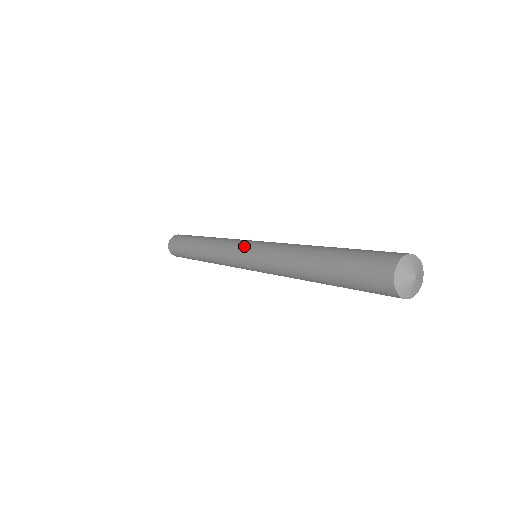
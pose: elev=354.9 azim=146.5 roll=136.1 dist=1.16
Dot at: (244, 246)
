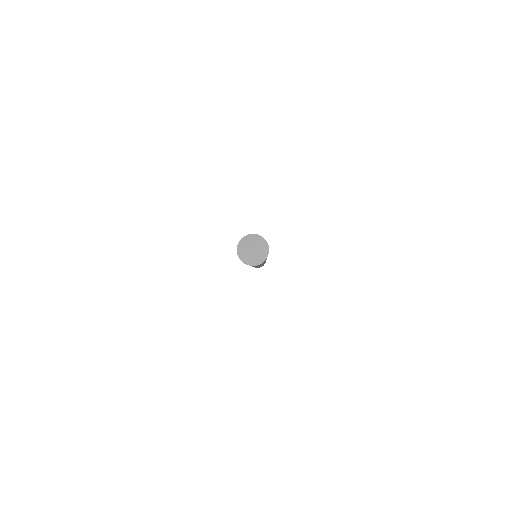
Dot at: occluded
